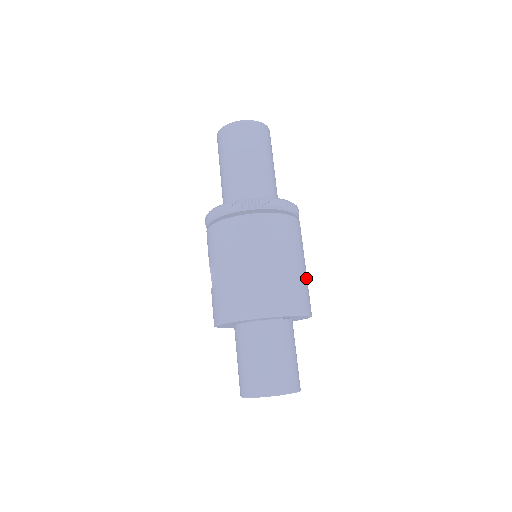
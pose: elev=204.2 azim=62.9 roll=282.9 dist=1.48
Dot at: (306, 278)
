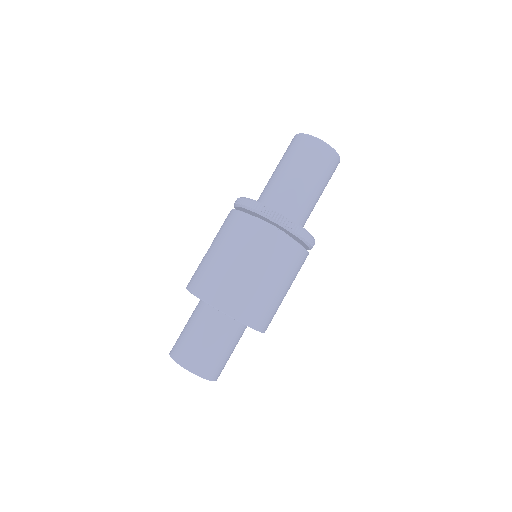
Dot at: (275, 298)
